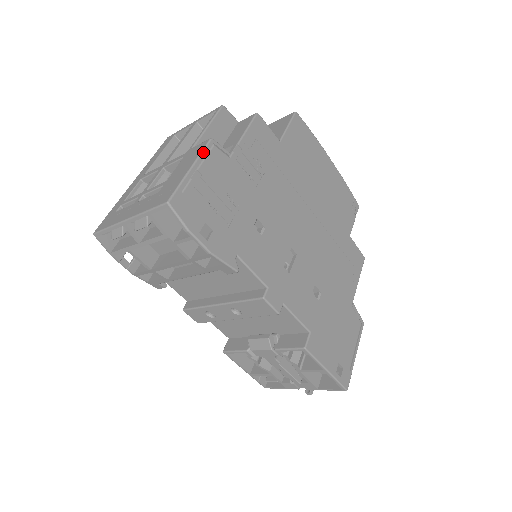
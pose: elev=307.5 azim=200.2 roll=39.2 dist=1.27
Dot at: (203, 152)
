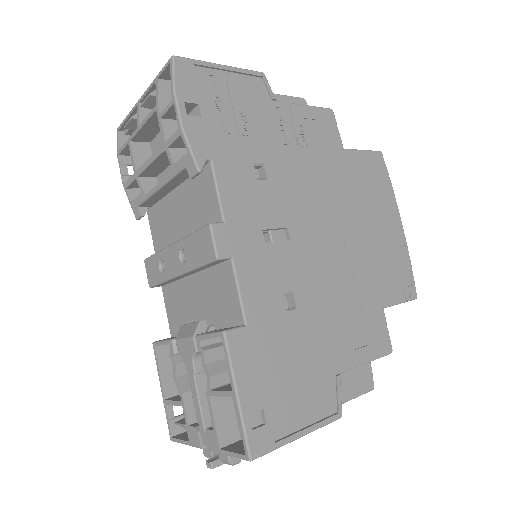
Dot at: (245, 70)
